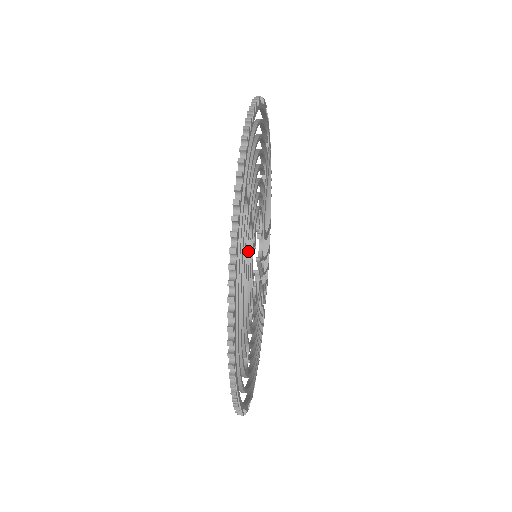
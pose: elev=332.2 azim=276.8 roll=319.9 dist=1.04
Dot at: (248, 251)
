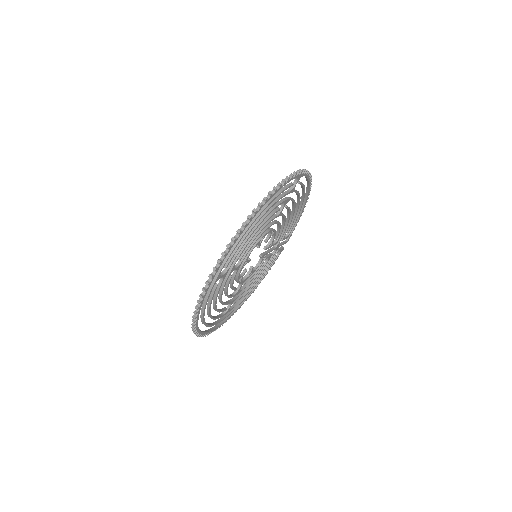
Dot at: (228, 282)
